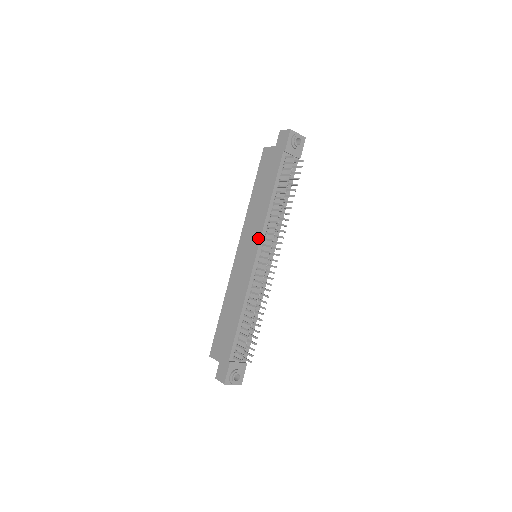
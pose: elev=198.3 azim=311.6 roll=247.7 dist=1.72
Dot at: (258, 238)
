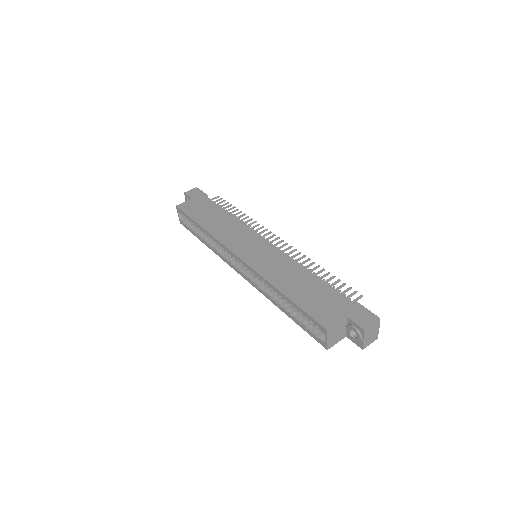
Dot at: (252, 233)
